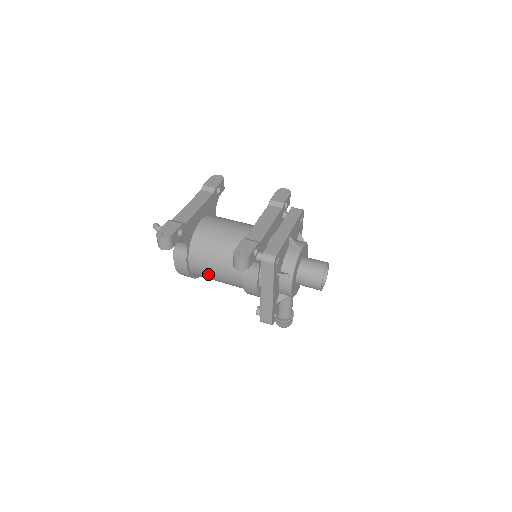
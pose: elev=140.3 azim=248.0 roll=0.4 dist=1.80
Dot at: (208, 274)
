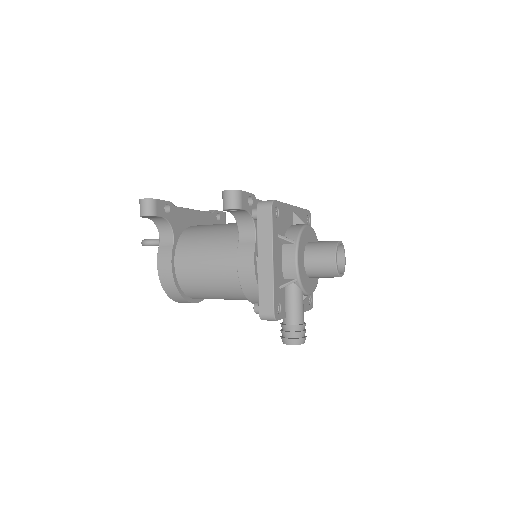
Dot at: (196, 272)
